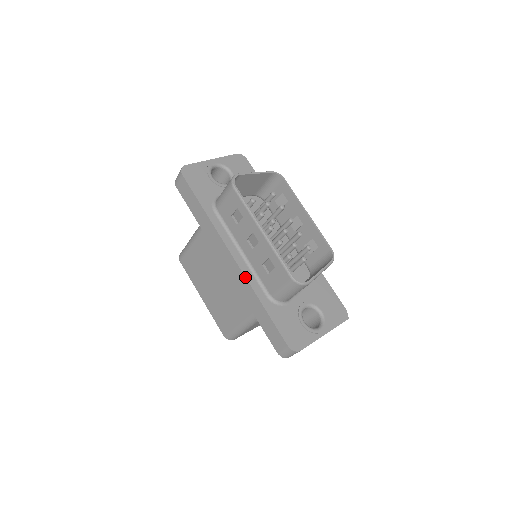
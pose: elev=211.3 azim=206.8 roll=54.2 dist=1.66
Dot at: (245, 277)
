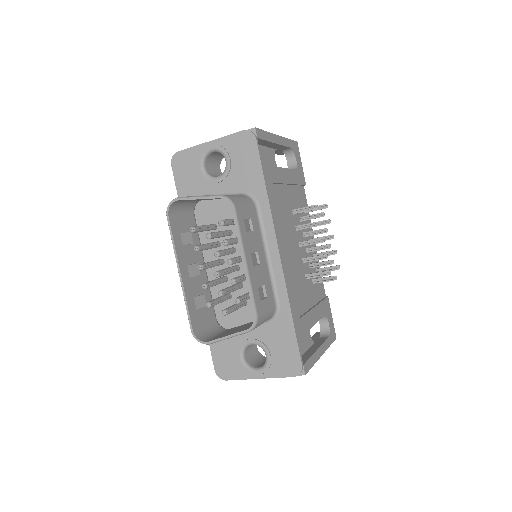
Dot at: occluded
